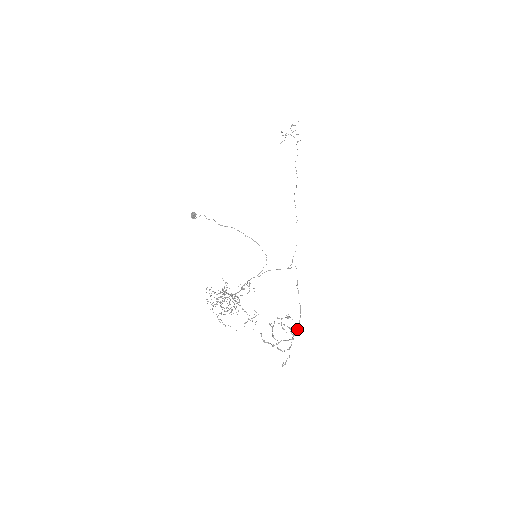
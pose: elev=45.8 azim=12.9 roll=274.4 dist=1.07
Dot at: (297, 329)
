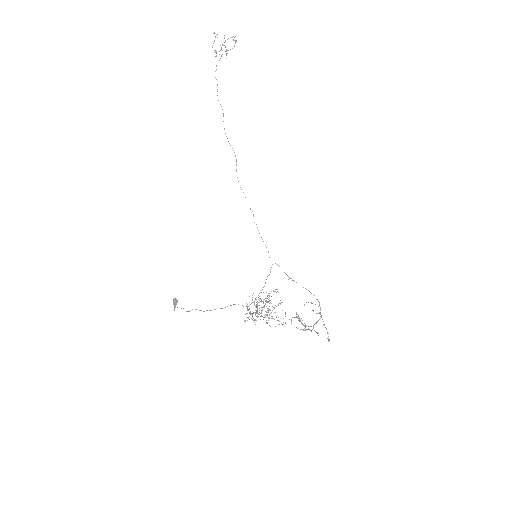
Dot at: occluded
